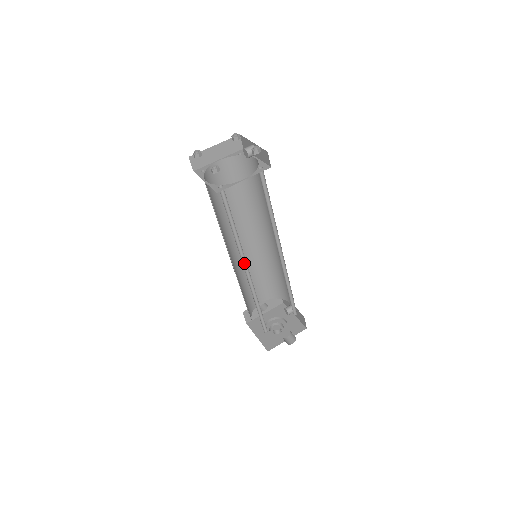
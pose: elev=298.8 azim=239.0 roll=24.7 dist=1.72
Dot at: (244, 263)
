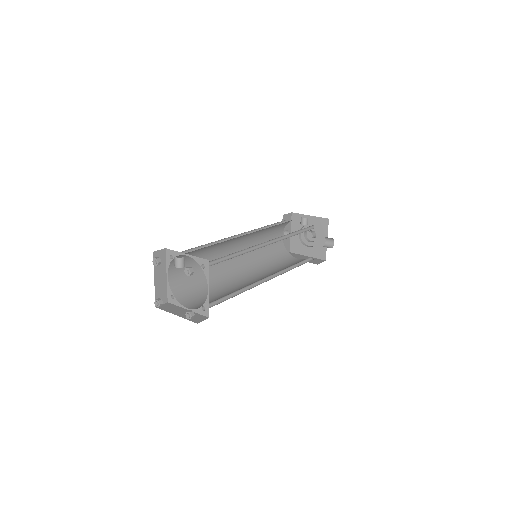
Dot at: (261, 280)
